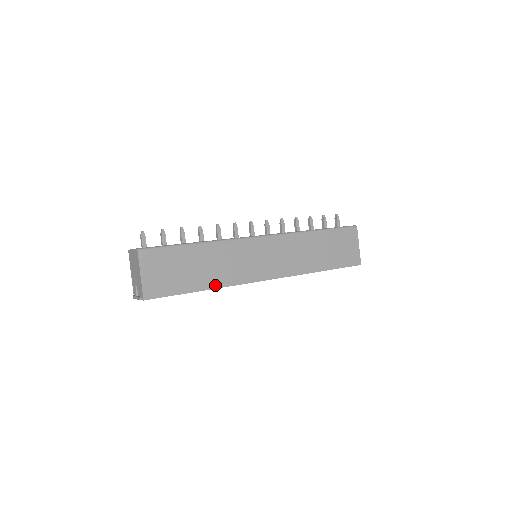
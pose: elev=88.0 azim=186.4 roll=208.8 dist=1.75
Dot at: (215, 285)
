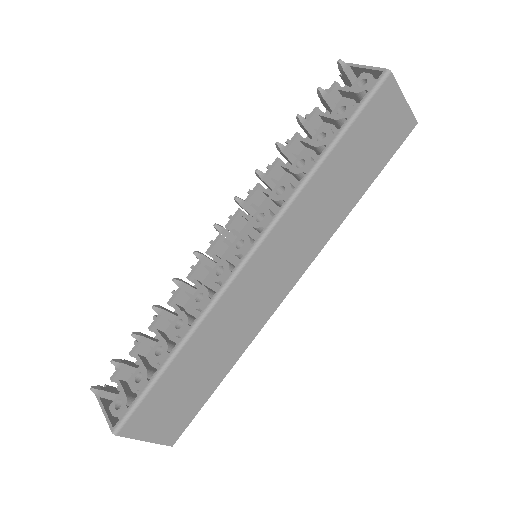
Dot at: (236, 357)
